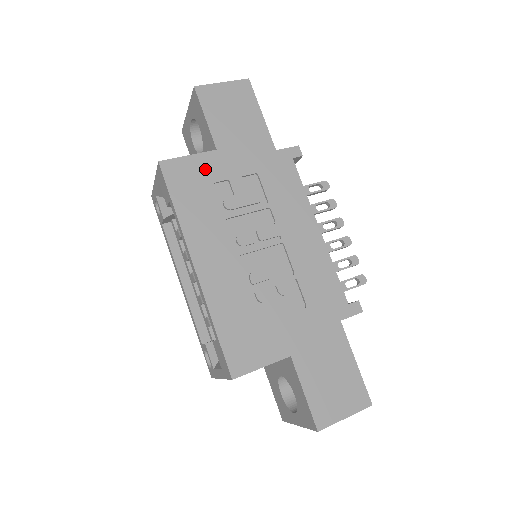
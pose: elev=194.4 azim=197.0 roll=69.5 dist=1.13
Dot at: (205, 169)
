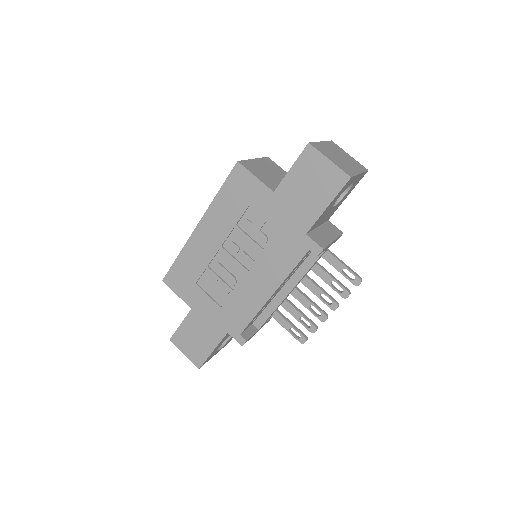
Dot at: (255, 194)
